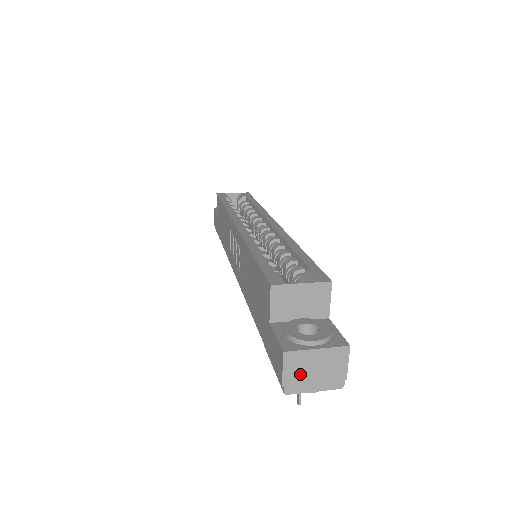
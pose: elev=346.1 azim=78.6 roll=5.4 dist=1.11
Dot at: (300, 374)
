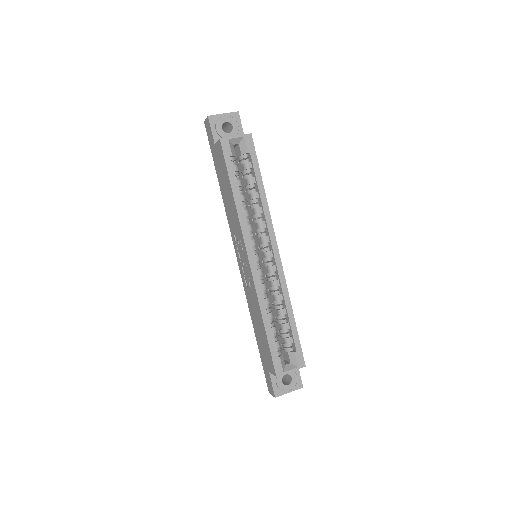
Dot at: occluded
